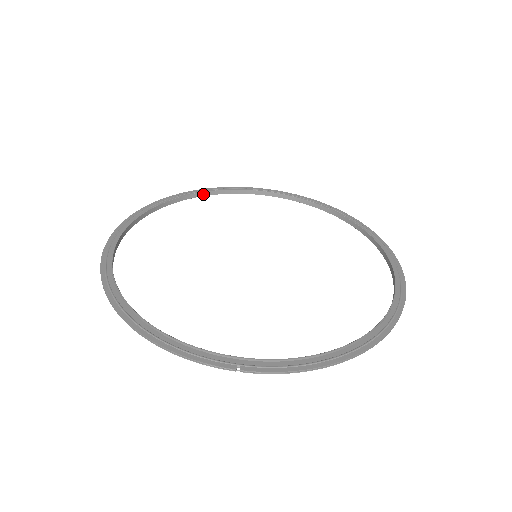
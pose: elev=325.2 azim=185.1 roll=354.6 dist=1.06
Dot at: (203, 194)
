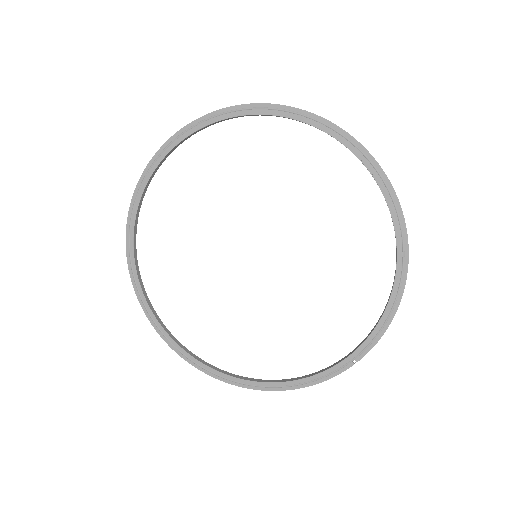
Dot at: (136, 224)
